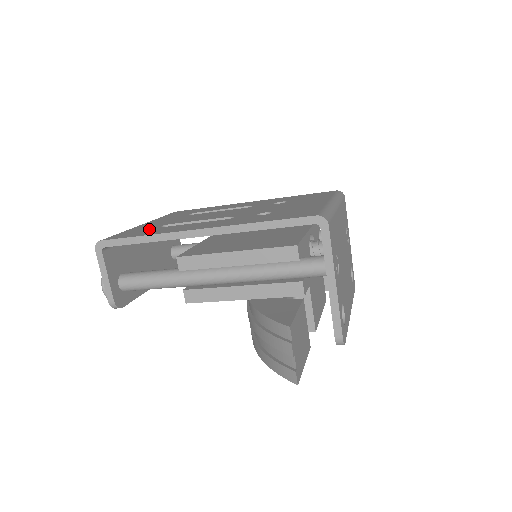
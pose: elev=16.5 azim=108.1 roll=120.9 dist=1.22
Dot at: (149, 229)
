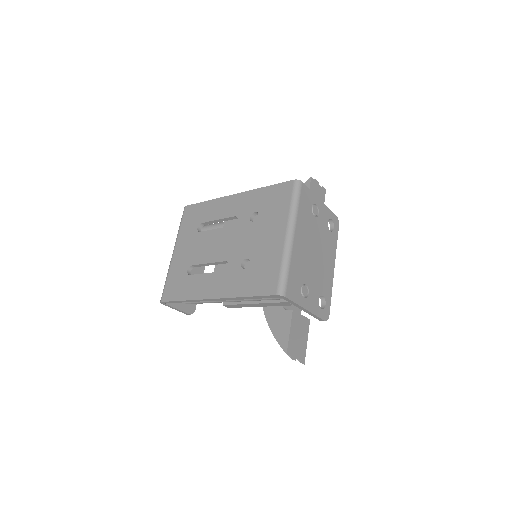
Dot at: (182, 279)
